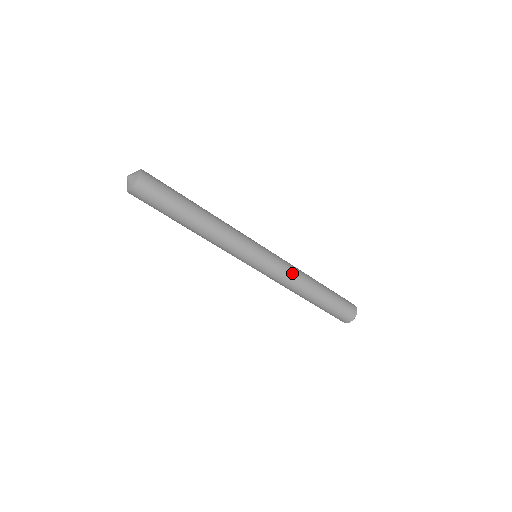
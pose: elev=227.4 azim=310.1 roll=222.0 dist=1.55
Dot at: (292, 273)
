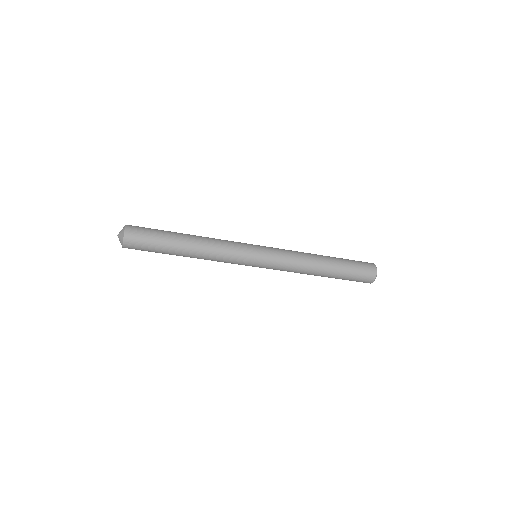
Dot at: (294, 254)
